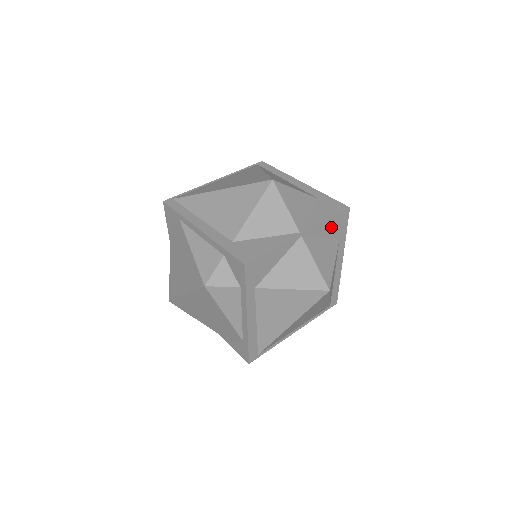
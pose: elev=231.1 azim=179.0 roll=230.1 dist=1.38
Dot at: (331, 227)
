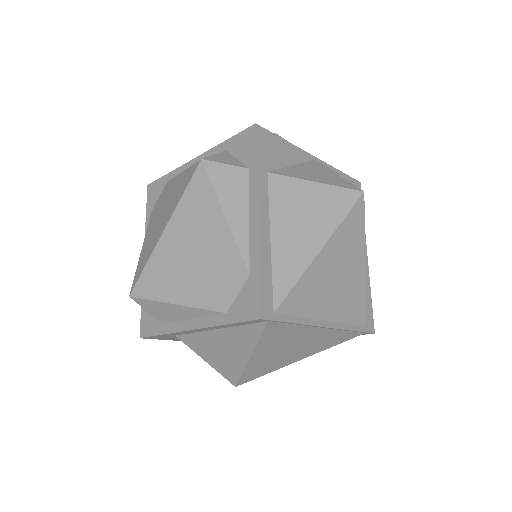
Dot at: occluded
